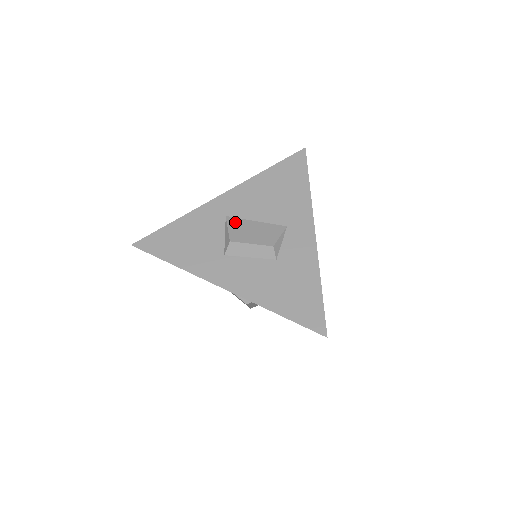
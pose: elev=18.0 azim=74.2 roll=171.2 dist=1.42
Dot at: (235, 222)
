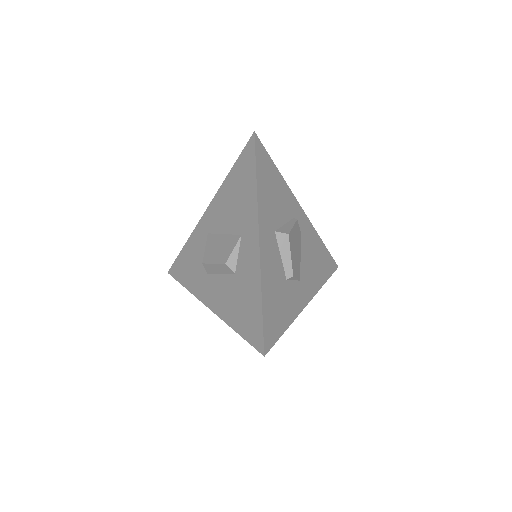
Dot at: (211, 239)
